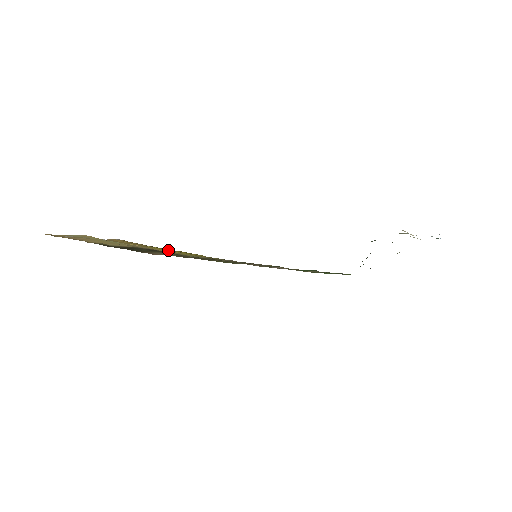
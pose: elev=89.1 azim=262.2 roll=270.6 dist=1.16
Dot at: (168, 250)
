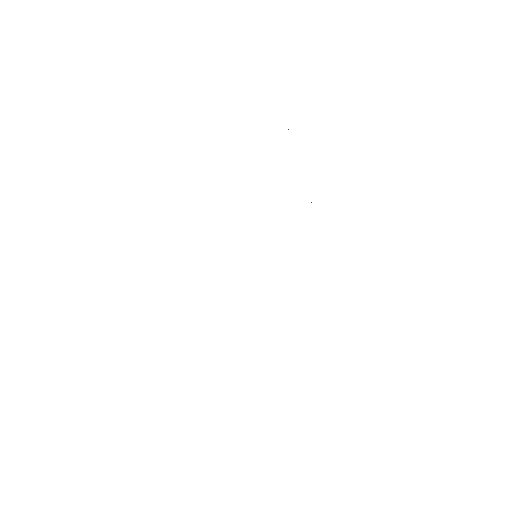
Dot at: occluded
